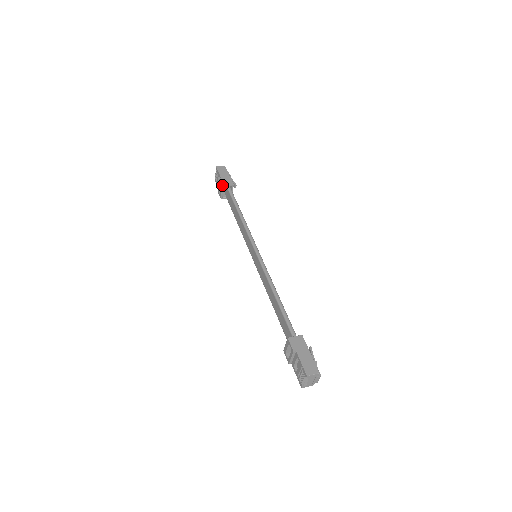
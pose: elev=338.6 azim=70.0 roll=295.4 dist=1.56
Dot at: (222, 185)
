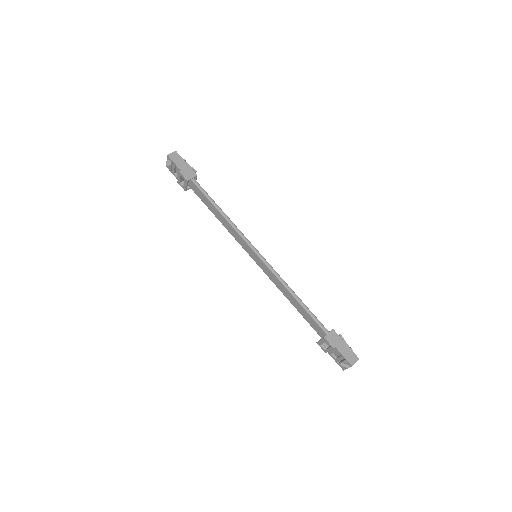
Dot at: (187, 180)
